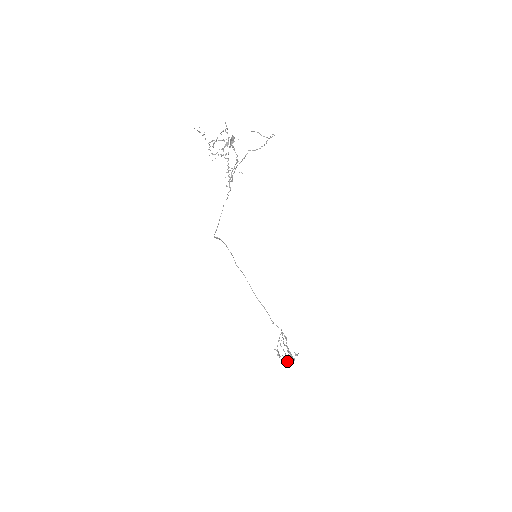
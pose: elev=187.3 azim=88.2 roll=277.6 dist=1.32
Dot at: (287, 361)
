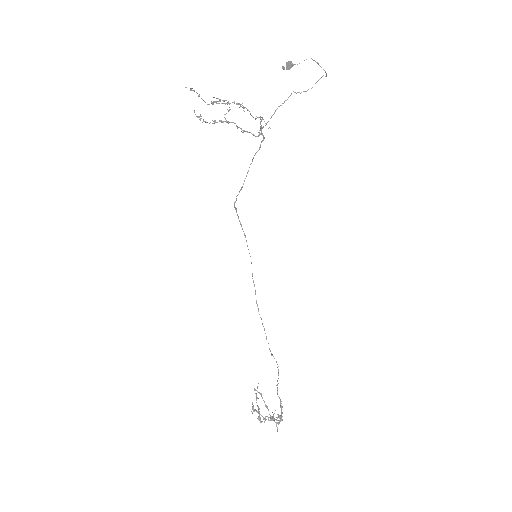
Dot at: (277, 422)
